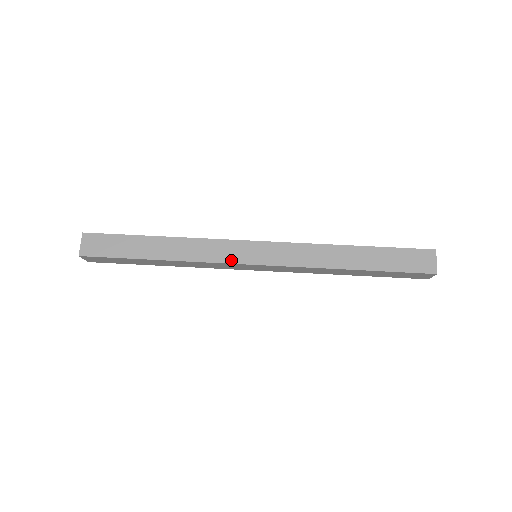
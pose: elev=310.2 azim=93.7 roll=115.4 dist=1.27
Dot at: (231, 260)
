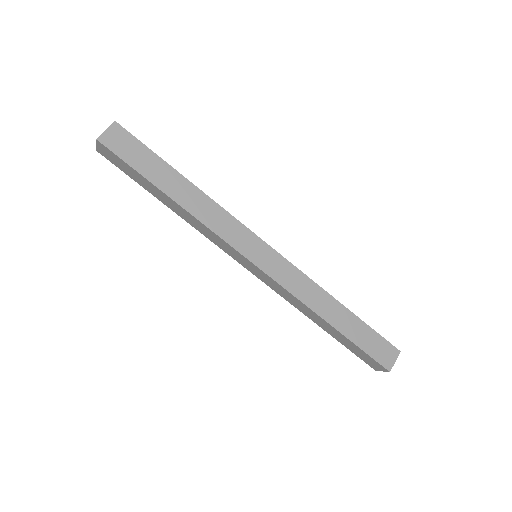
Dot at: (227, 252)
